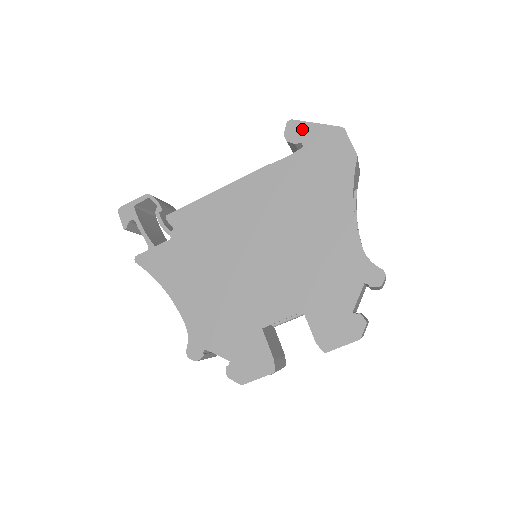
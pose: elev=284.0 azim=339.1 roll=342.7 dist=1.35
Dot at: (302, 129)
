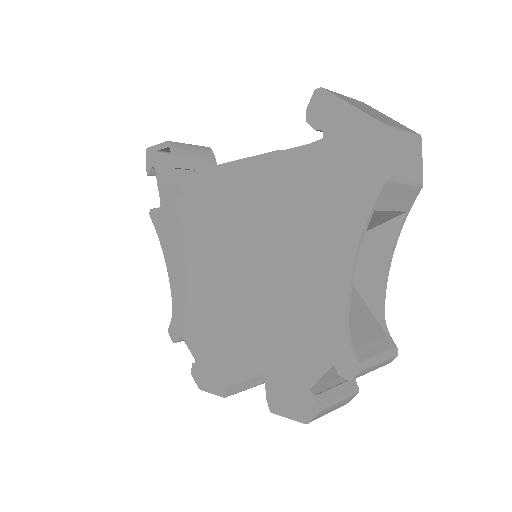
Dot at: (329, 108)
